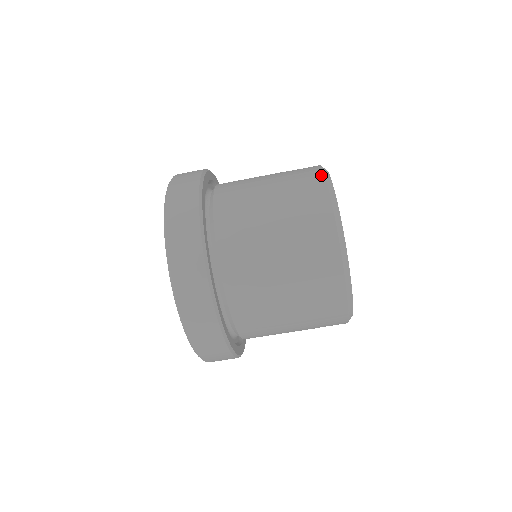
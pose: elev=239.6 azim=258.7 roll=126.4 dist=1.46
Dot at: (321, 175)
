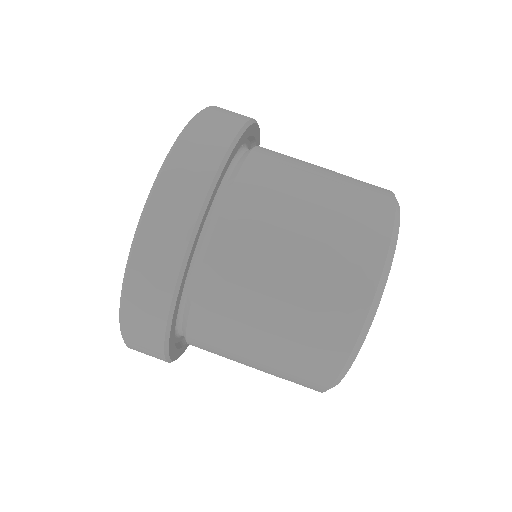
Dot at: occluded
